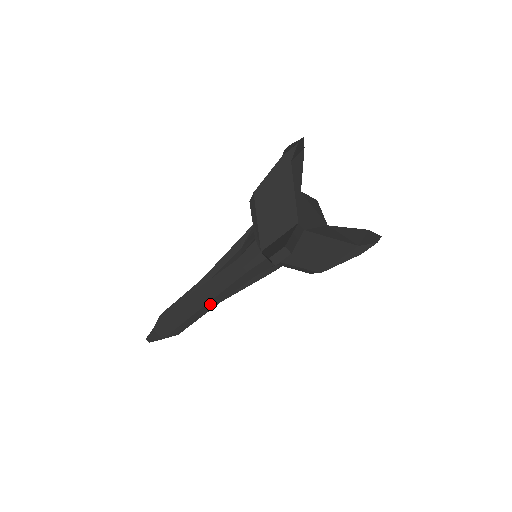
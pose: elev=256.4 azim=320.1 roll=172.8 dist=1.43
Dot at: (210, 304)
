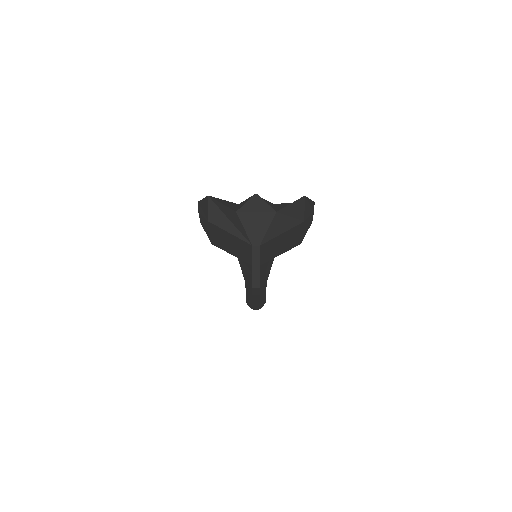
Dot at: (261, 291)
